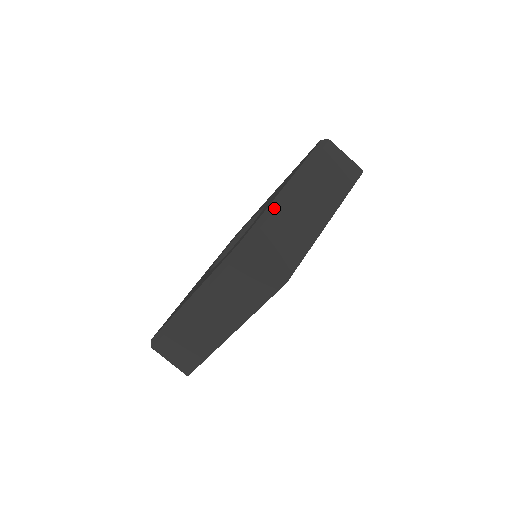
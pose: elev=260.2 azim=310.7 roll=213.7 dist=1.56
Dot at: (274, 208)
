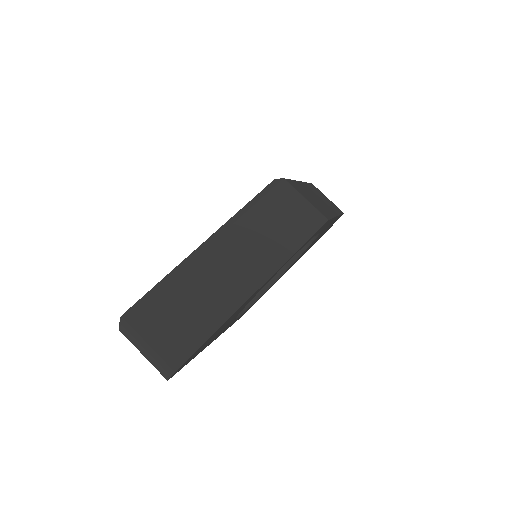
Dot at: occluded
